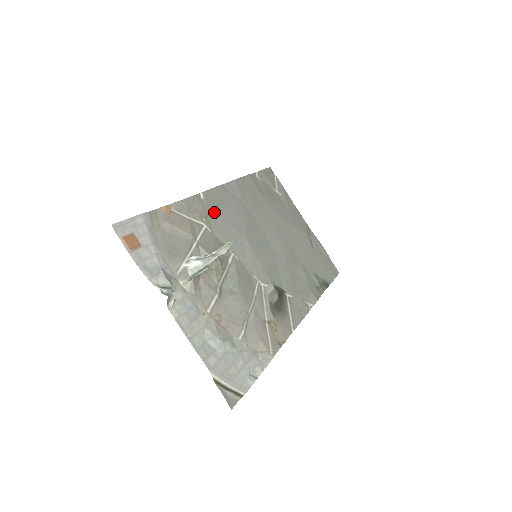
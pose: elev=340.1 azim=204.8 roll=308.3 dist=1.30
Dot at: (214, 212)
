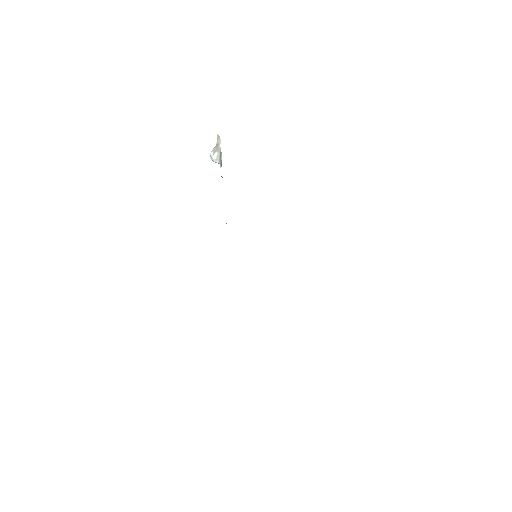
Dot at: occluded
